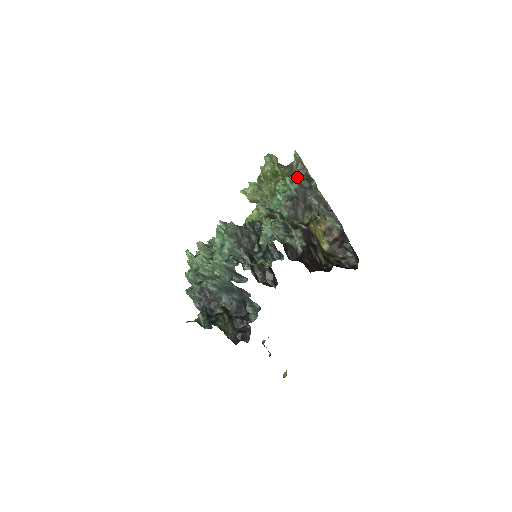
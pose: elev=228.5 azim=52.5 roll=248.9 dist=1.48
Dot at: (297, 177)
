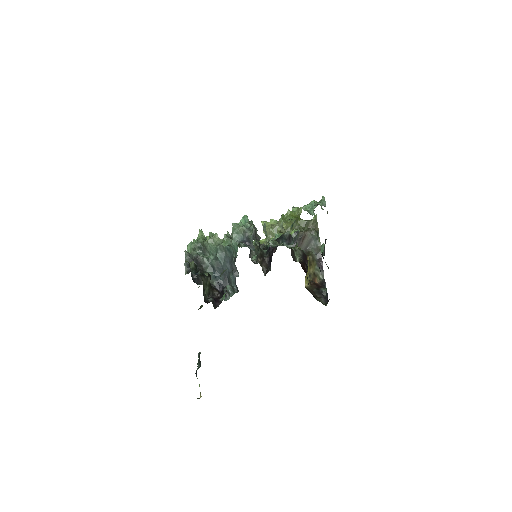
Dot at: occluded
